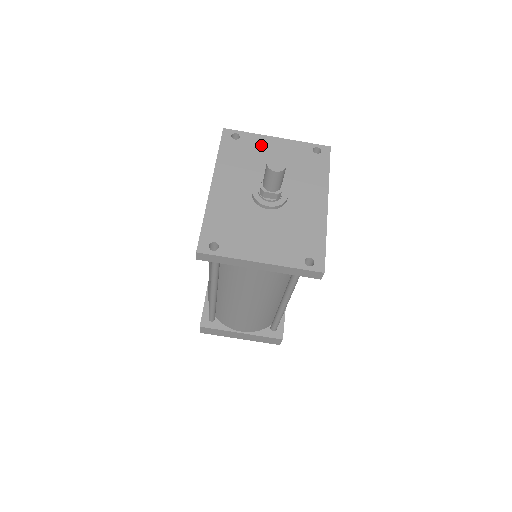
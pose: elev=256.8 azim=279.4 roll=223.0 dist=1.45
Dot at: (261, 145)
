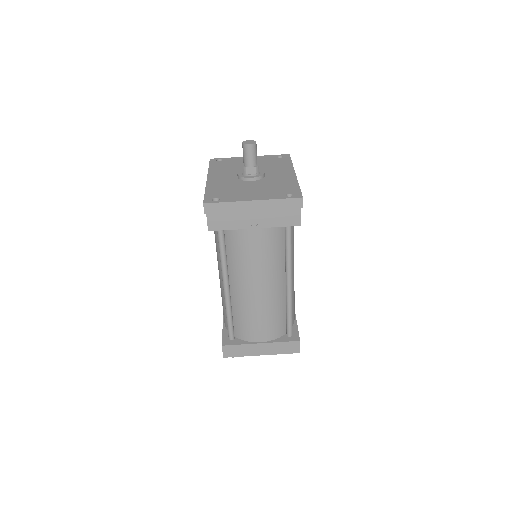
Dot at: (239, 160)
